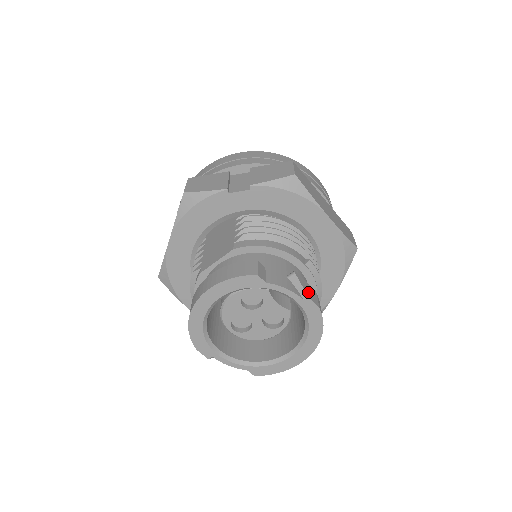
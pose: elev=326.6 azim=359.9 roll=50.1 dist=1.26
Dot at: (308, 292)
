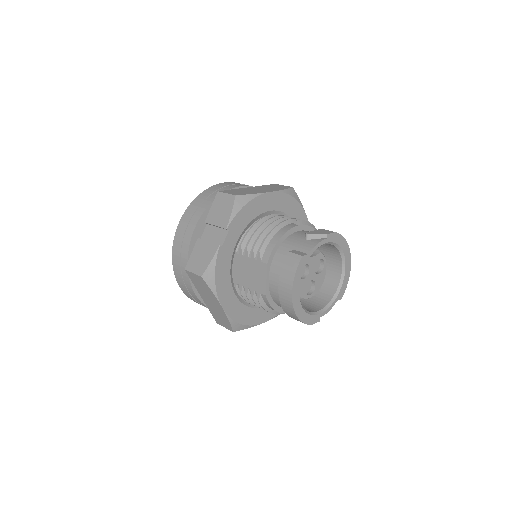
Dot at: (323, 233)
